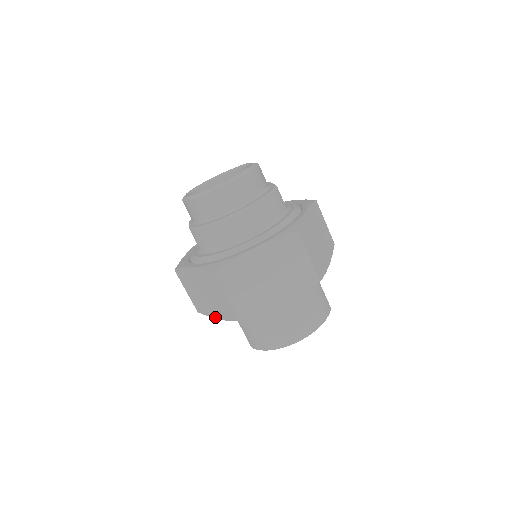
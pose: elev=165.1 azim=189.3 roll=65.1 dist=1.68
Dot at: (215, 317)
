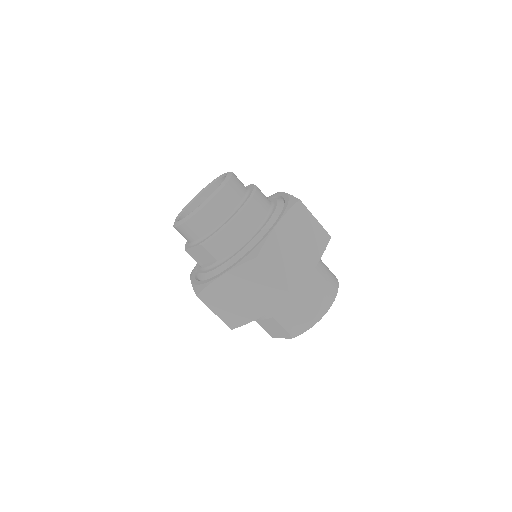
Dot at: (257, 317)
